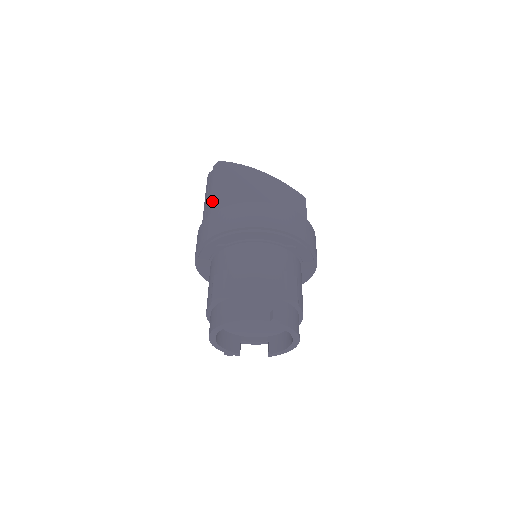
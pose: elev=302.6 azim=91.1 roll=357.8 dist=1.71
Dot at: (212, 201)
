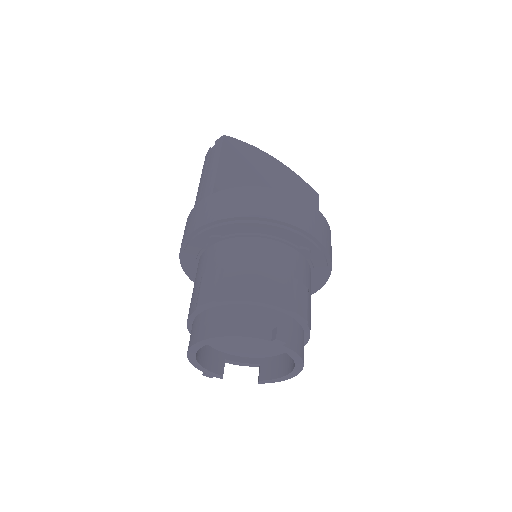
Dot at: (210, 181)
